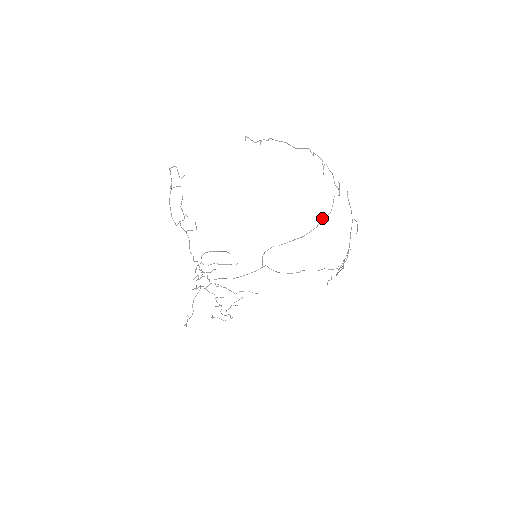
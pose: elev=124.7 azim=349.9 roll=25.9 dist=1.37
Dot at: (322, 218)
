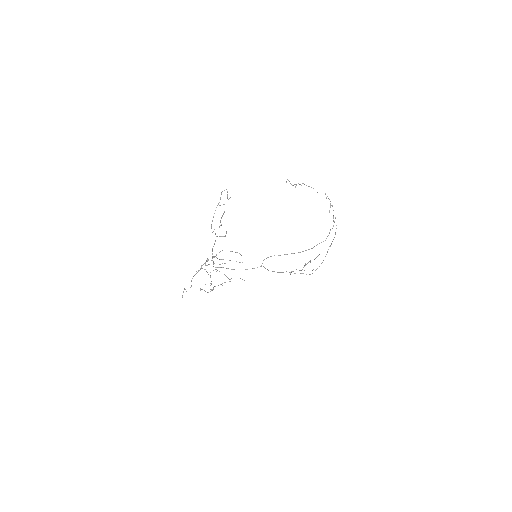
Dot at: occluded
